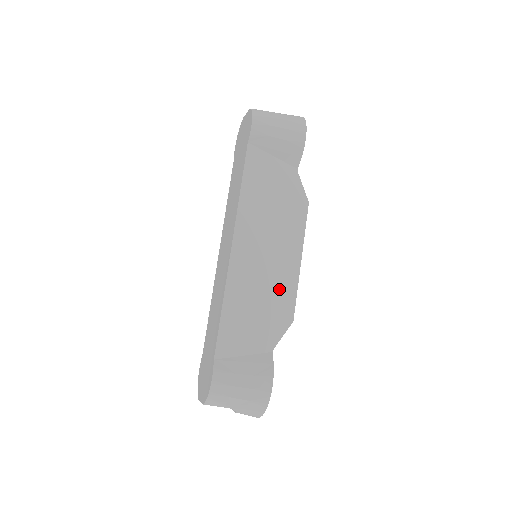
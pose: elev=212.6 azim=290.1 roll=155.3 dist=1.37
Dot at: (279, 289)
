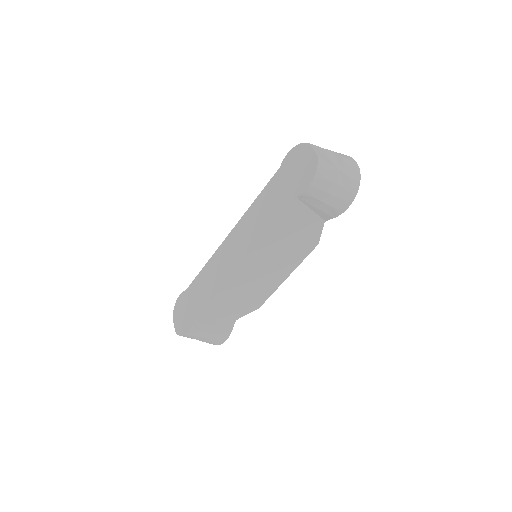
Dot at: (260, 292)
